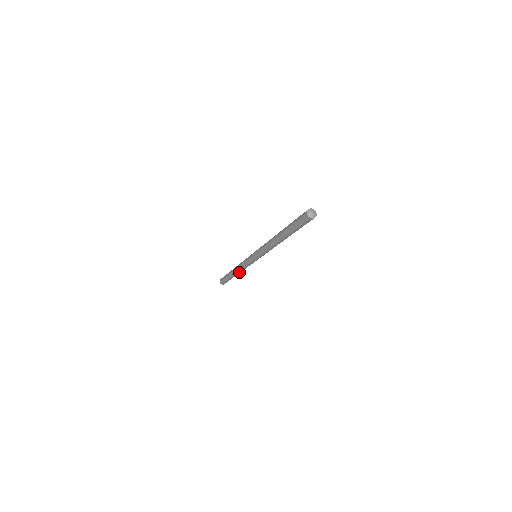
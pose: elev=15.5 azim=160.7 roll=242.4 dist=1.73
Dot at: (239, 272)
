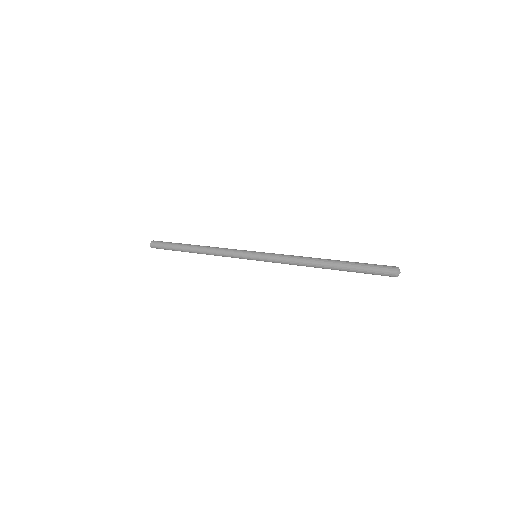
Dot at: occluded
